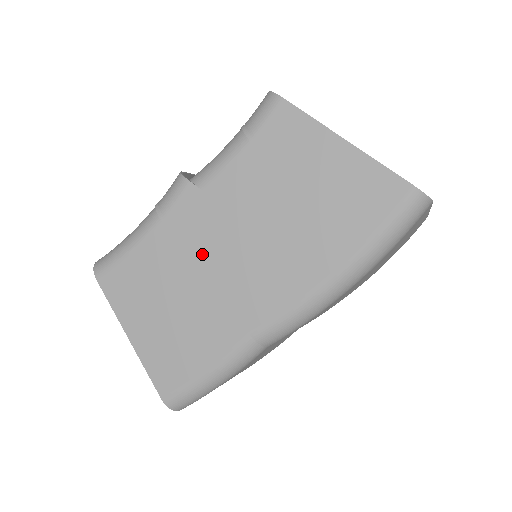
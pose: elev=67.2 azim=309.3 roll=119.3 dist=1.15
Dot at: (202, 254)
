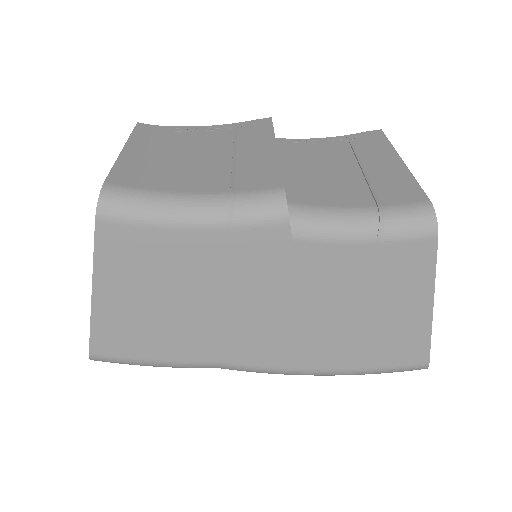
Dot at: (238, 287)
